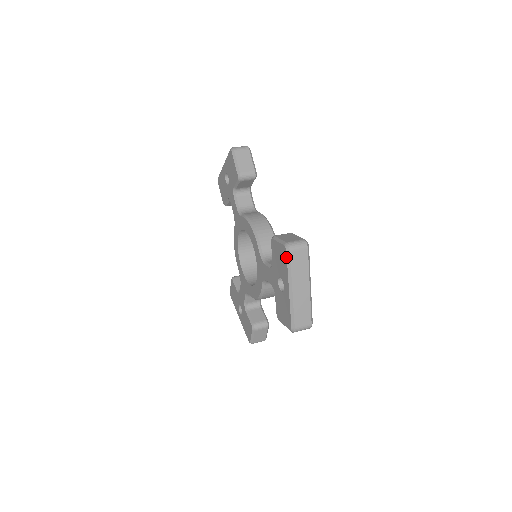
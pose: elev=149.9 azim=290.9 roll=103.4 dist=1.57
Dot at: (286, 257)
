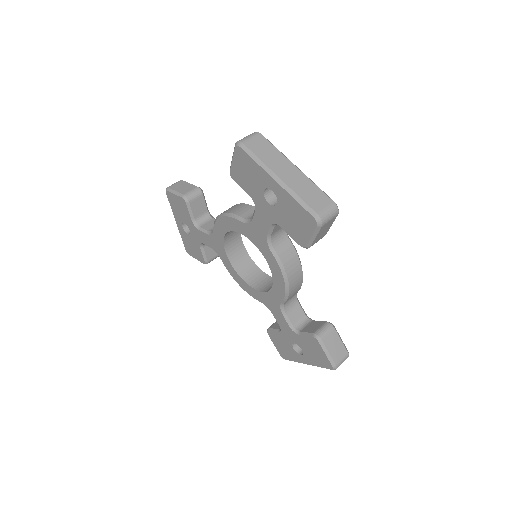
Dot at: (327, 368)
